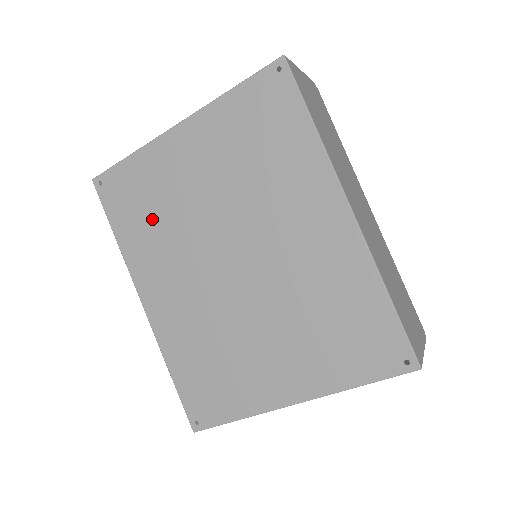
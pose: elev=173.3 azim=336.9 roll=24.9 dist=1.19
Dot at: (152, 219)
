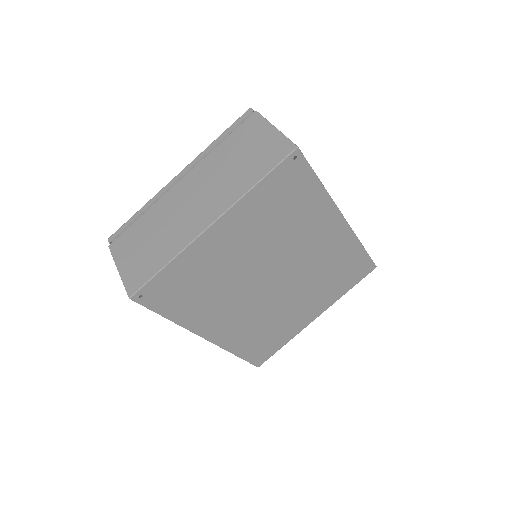
Dot at: (203, 292)
